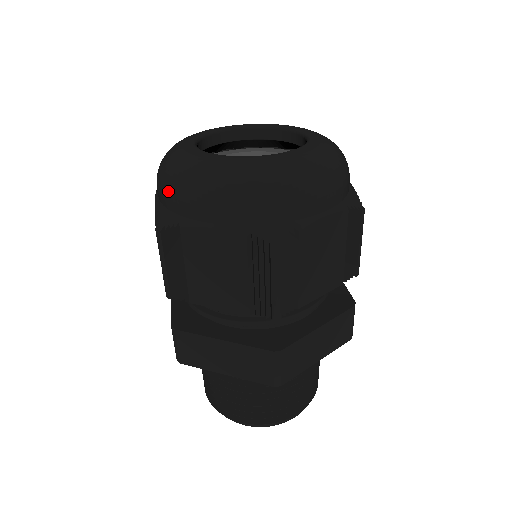
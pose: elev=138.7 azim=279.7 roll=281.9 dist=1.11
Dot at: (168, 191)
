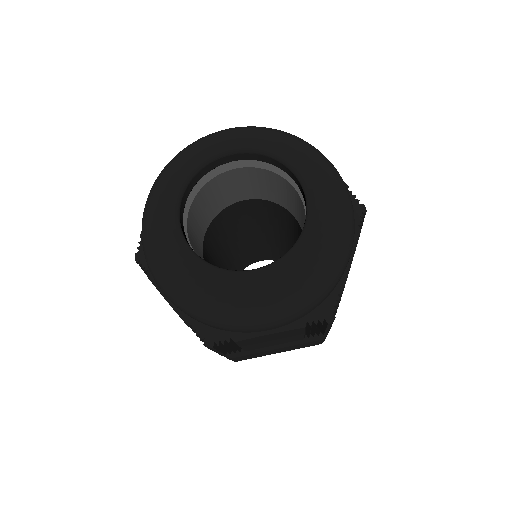
Dot at: (205, 321)
